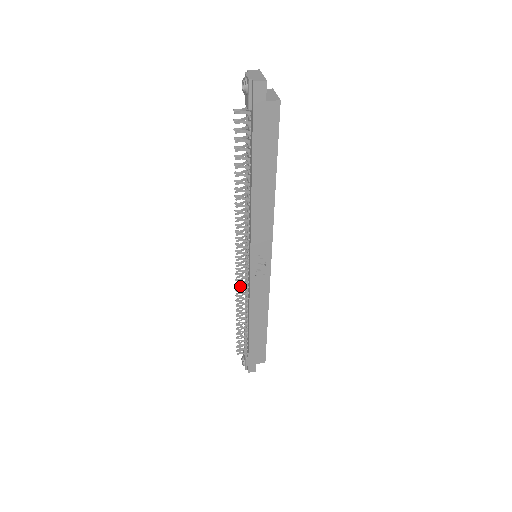
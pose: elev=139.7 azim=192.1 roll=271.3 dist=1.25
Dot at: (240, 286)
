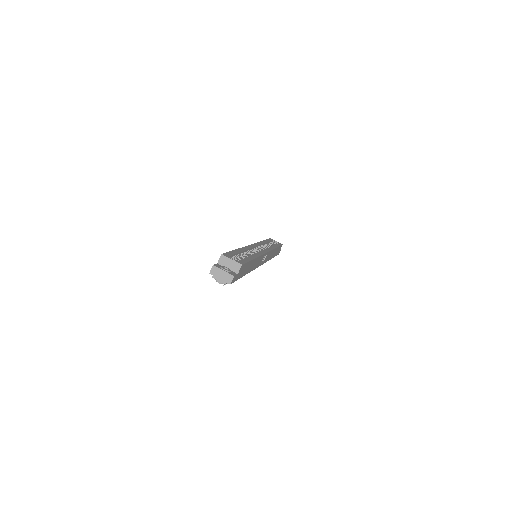
Dot at: occluded
